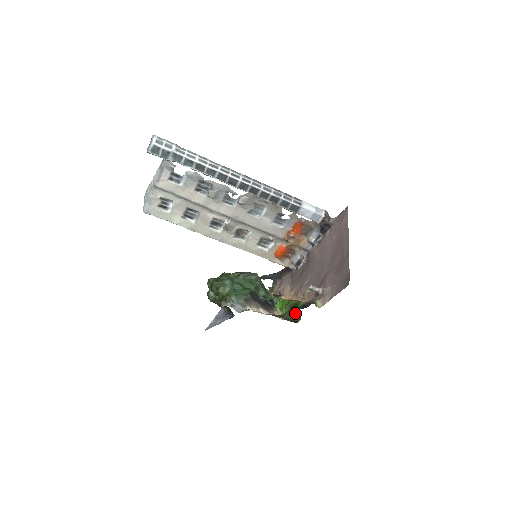
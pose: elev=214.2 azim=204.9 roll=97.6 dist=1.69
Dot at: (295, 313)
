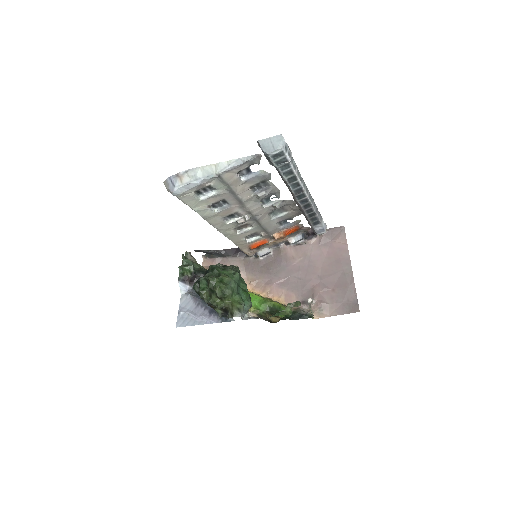
Dot at: occluded
